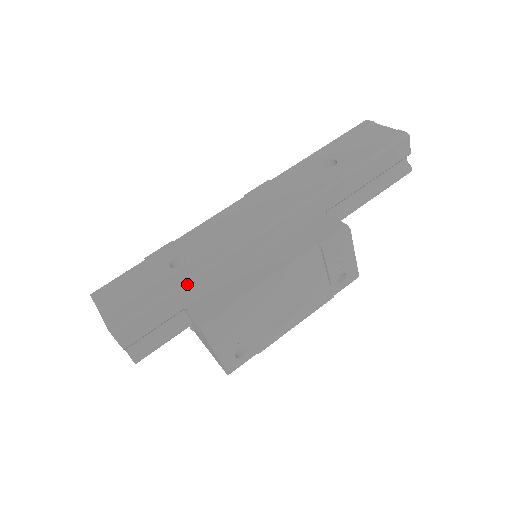
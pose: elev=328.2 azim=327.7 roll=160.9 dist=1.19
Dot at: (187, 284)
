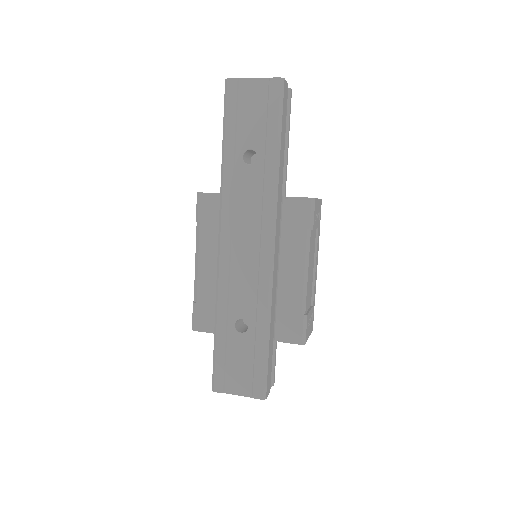
Dot at: (269, 335)
